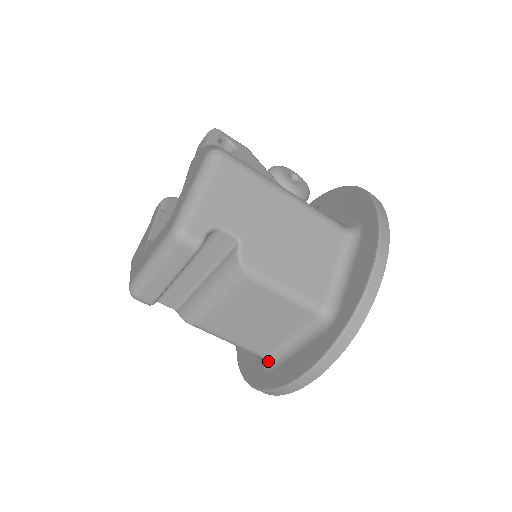
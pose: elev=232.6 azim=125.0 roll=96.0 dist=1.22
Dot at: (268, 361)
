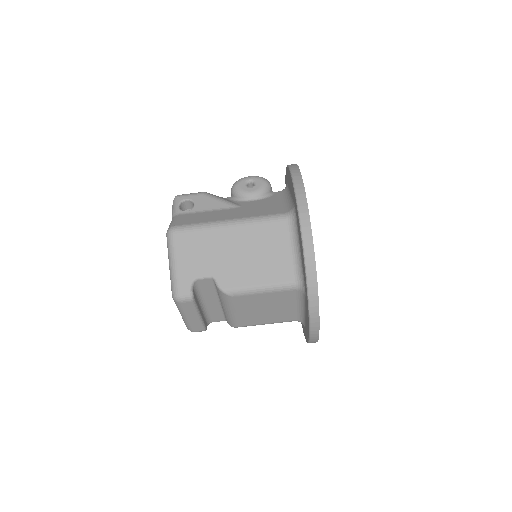
Dot at: (301, 322)
